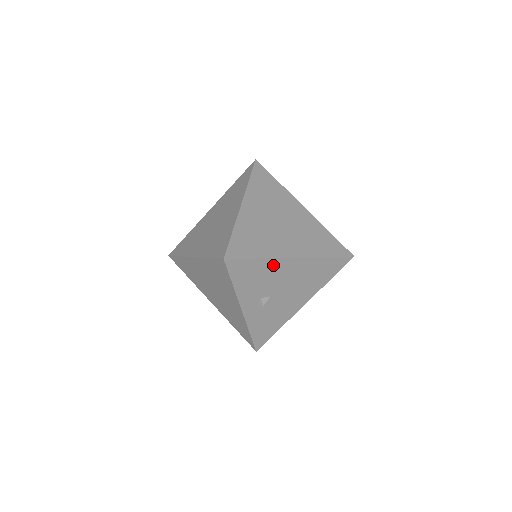
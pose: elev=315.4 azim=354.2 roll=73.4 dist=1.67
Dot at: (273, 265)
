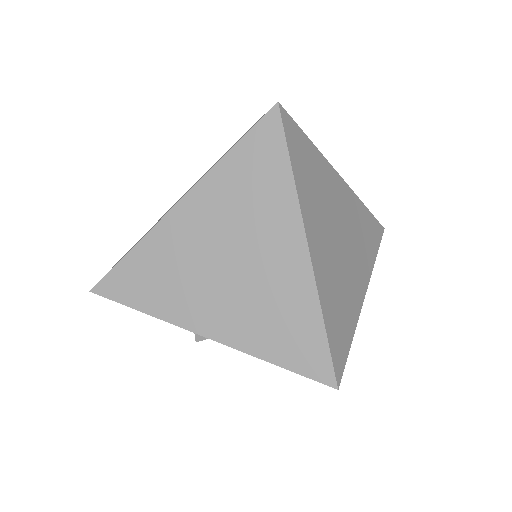
Dot at: occluded
